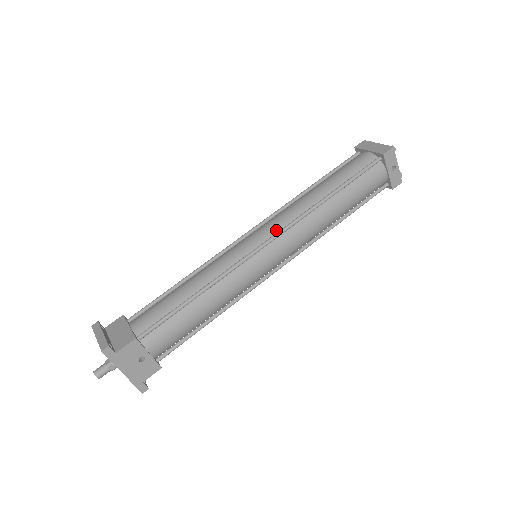
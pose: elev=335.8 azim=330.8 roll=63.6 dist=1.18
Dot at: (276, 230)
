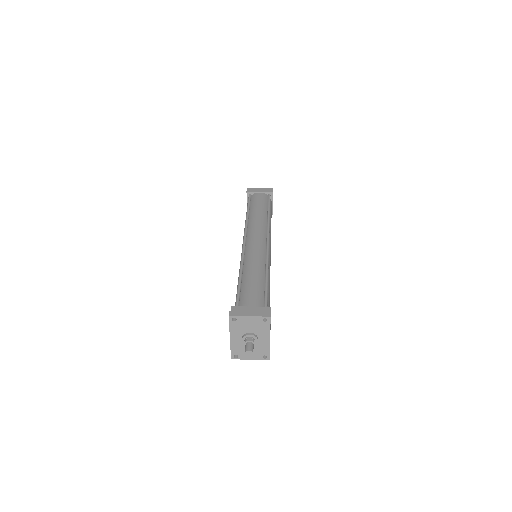
Dot at: (264, 235)
